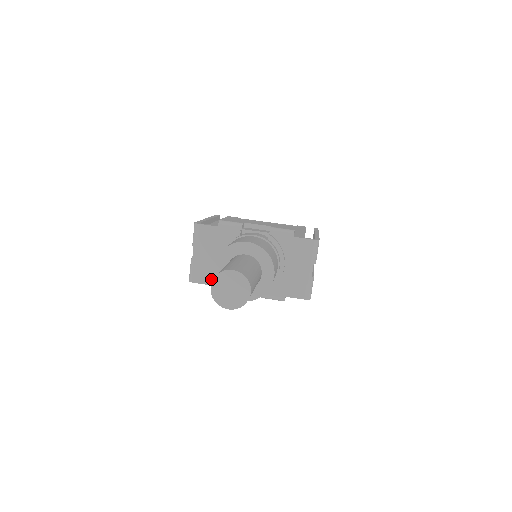
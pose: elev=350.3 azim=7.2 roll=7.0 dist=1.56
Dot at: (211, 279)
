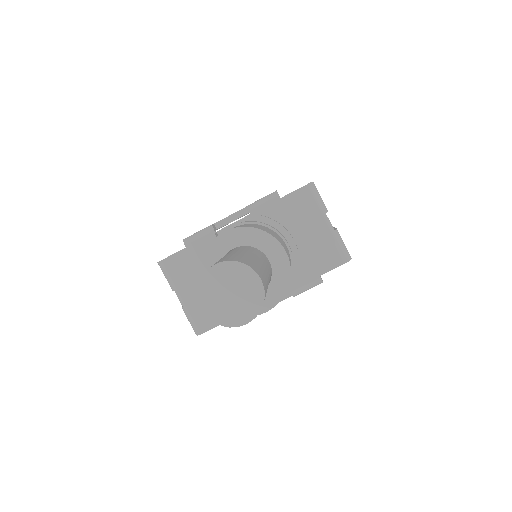
Dot at: occluded
